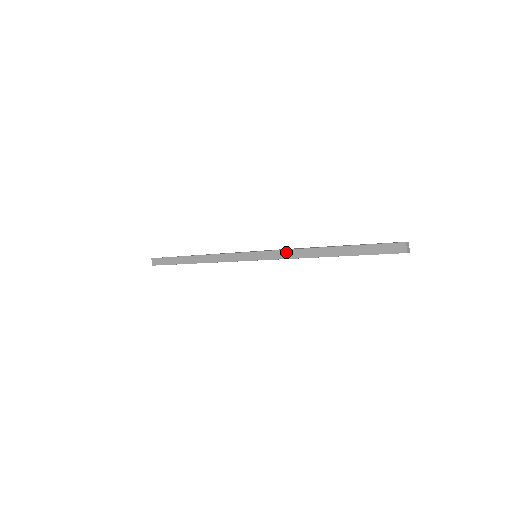
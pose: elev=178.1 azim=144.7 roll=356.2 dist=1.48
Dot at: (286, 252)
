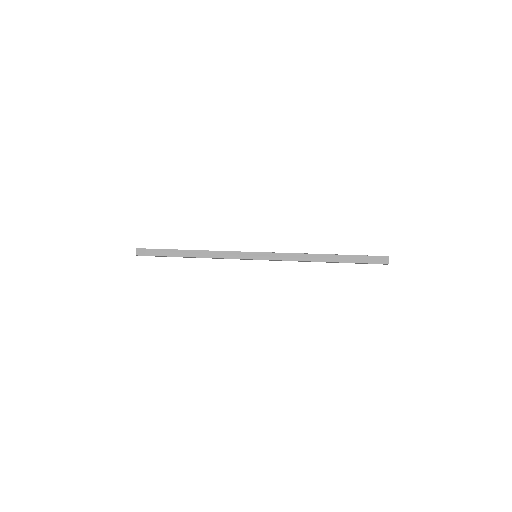
Dot at: (288, 255)
